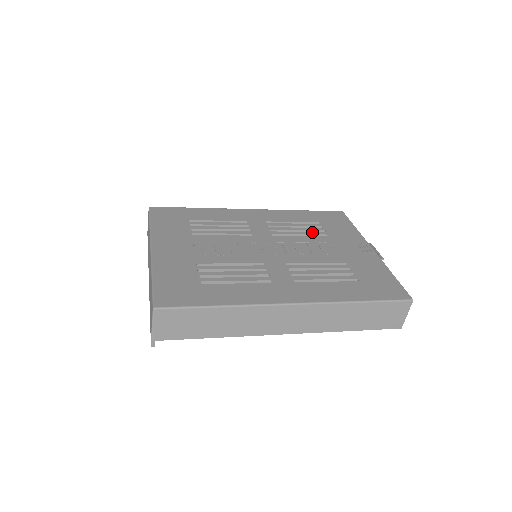
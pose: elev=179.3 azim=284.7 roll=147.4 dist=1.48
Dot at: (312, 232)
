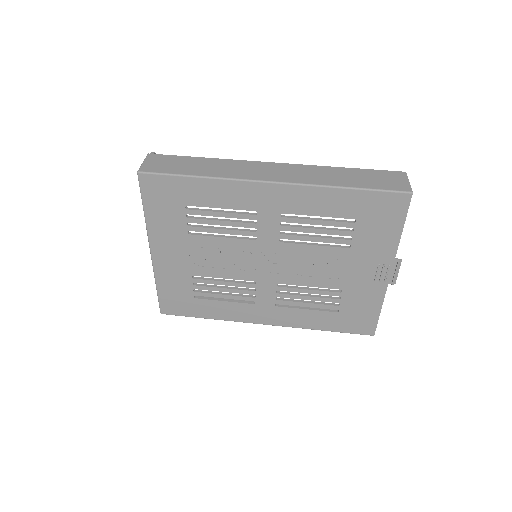
Dot at: (333, 240)
